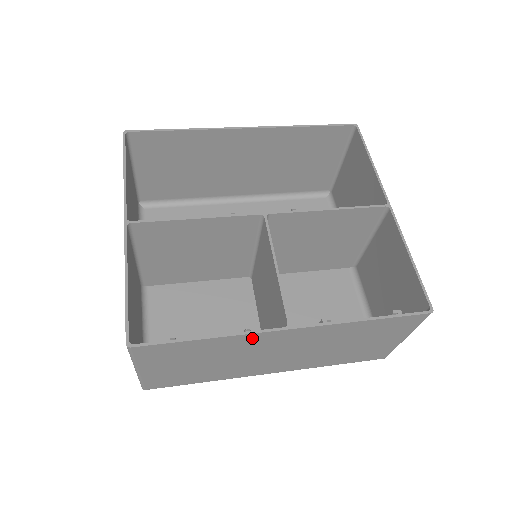
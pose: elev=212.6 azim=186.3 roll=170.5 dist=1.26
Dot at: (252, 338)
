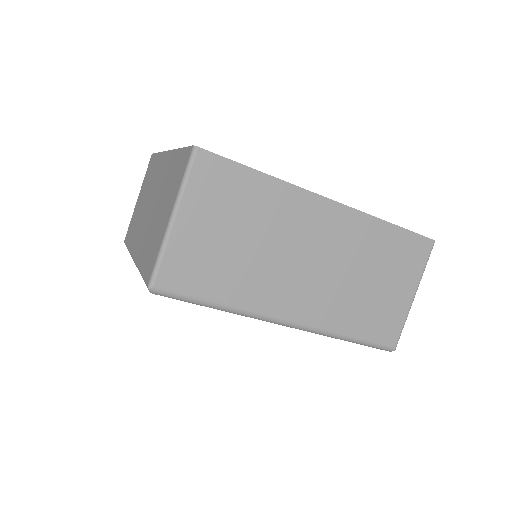
Dot at: (298, 200)
